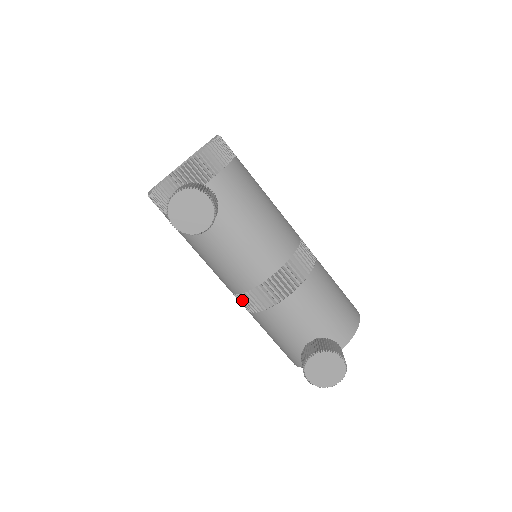
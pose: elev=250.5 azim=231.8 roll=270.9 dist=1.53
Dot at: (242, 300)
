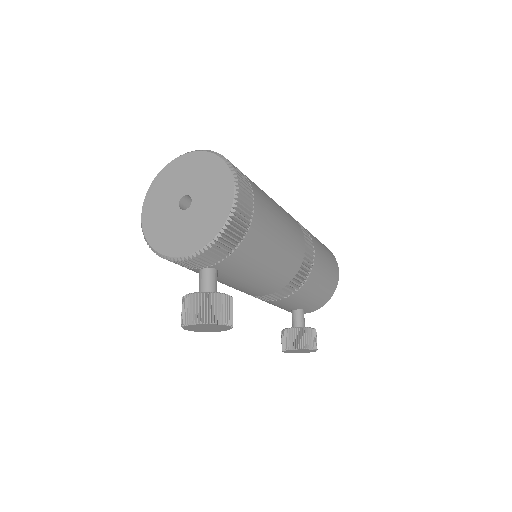
Dot at: occluded
